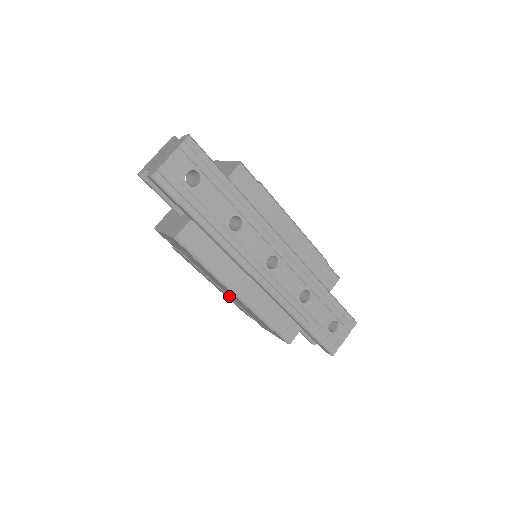
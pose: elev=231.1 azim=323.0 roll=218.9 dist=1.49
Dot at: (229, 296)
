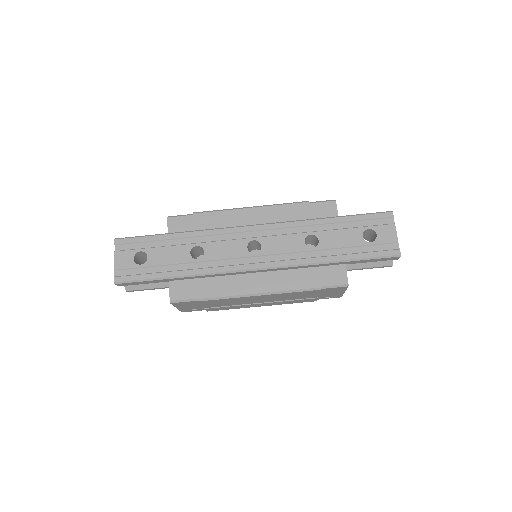
Dot at: (275, 301)
